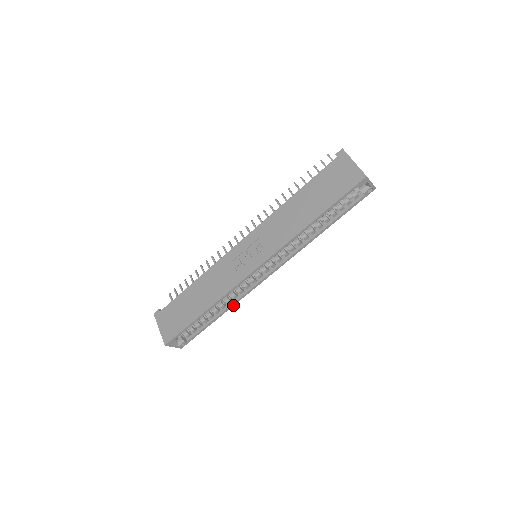
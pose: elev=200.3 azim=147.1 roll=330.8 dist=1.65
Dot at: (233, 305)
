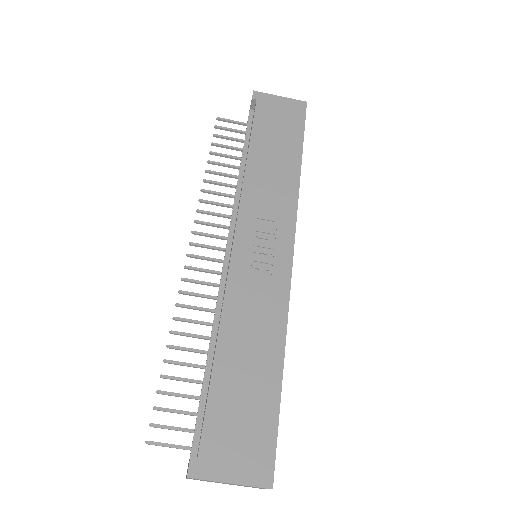
Dot at: occluded
